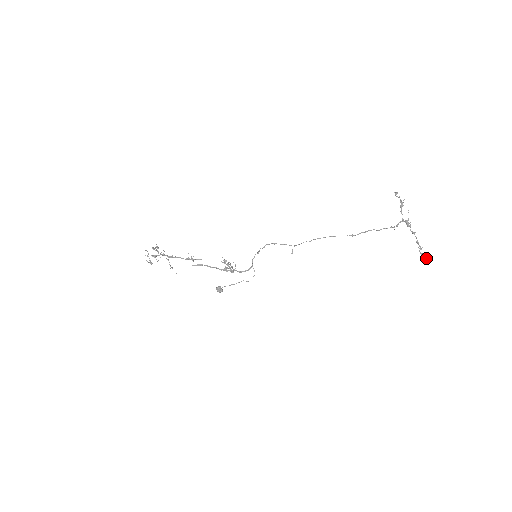
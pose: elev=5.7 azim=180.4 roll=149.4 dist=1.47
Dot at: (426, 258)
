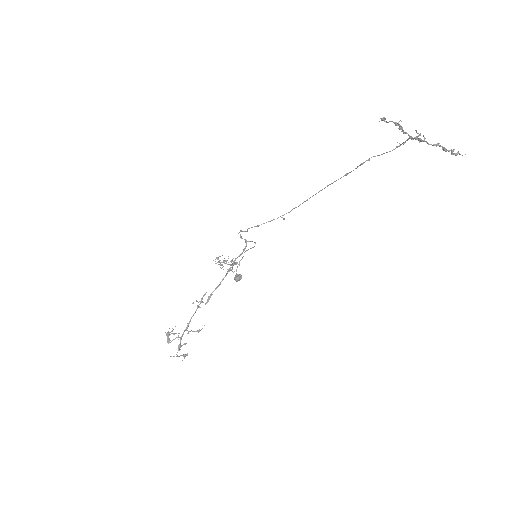
Dot at: occluded
